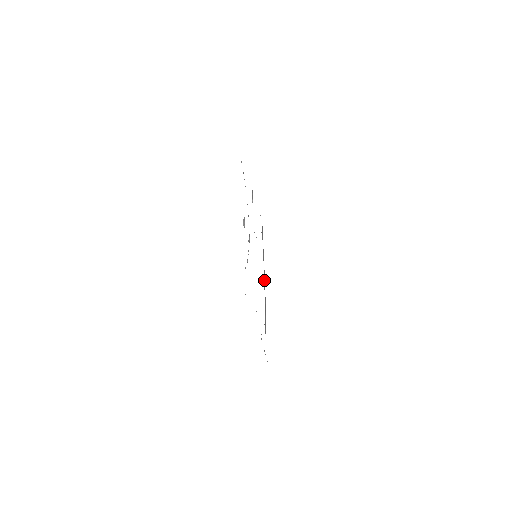
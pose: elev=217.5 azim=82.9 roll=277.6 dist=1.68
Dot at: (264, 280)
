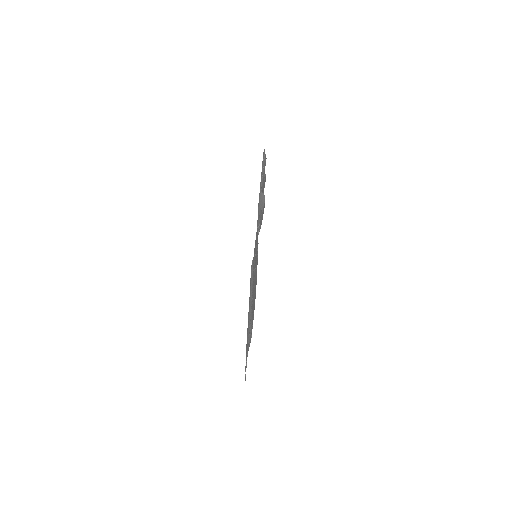
Dot at: (251, 301)
